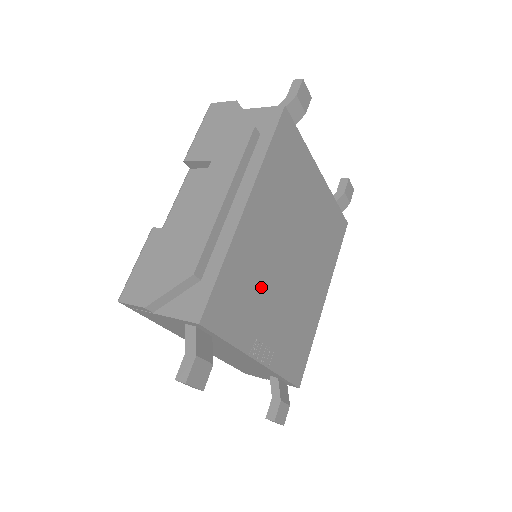
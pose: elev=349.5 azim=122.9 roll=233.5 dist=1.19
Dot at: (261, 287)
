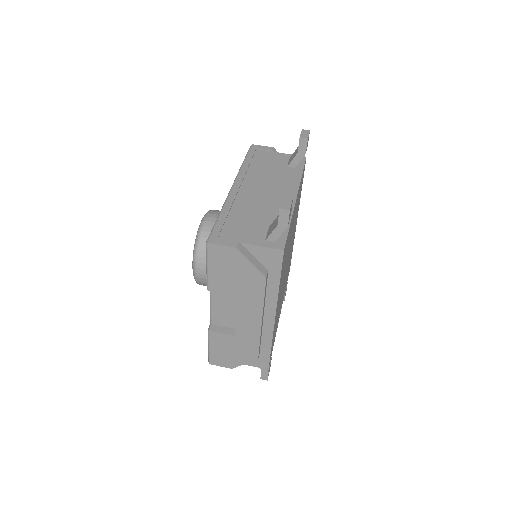
Dot at: occluded
